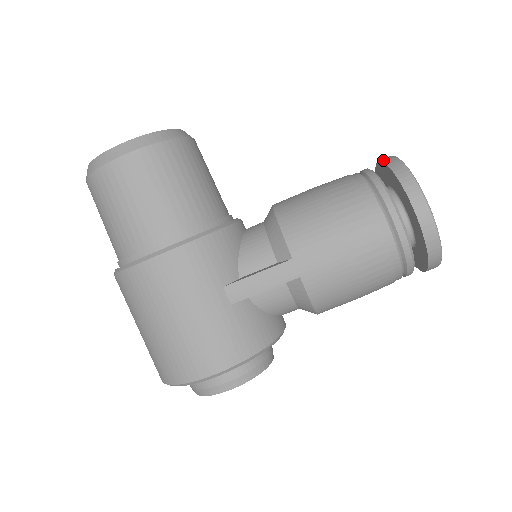
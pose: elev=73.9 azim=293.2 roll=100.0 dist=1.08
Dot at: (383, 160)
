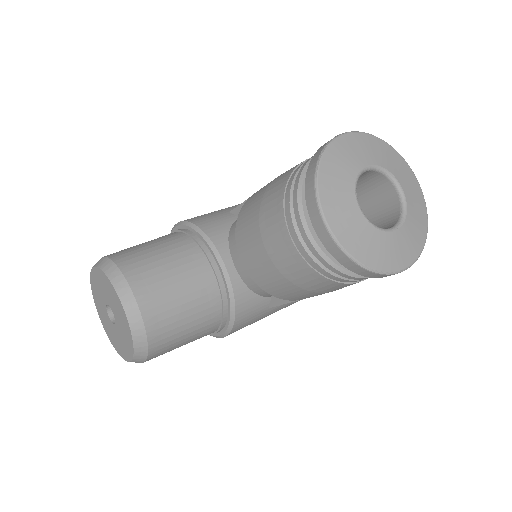
Dot at: (321, 241)
